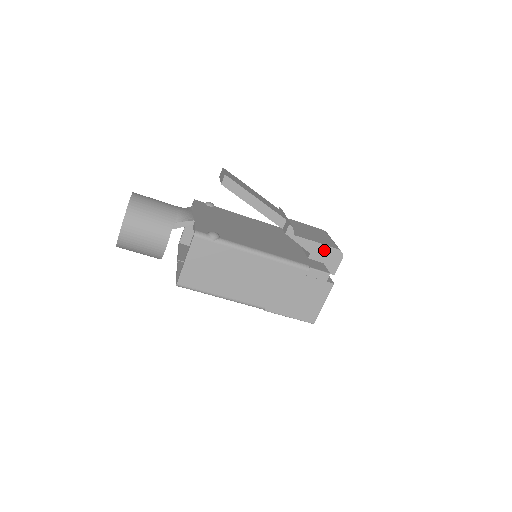
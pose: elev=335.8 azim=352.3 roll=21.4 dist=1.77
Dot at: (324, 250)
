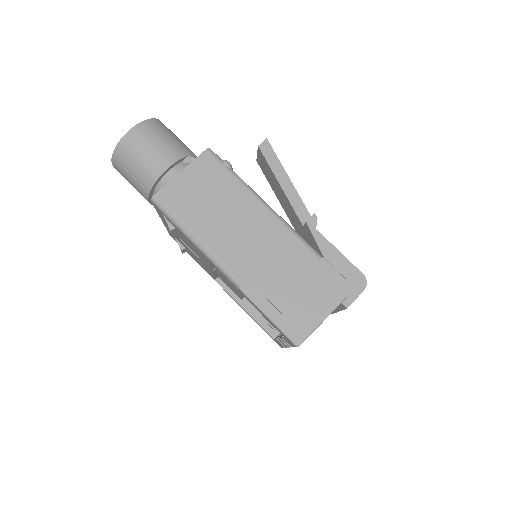
Dot at: (345, 266)
